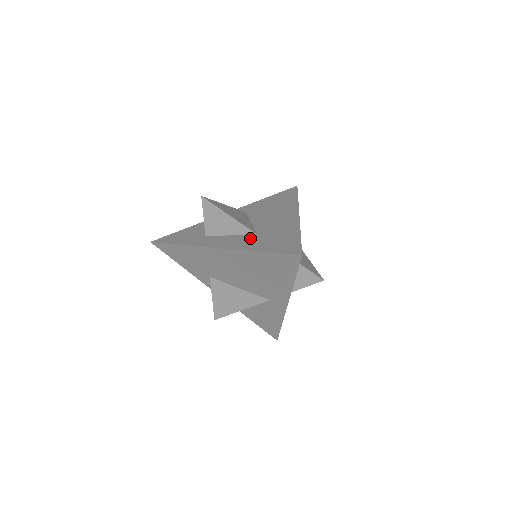
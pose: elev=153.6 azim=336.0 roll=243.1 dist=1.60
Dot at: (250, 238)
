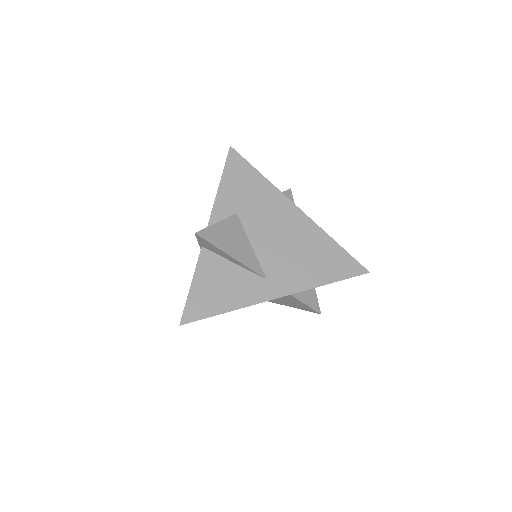
Dot at: occluded
